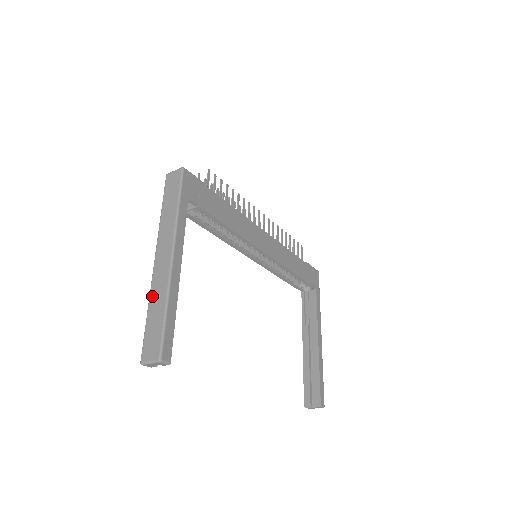
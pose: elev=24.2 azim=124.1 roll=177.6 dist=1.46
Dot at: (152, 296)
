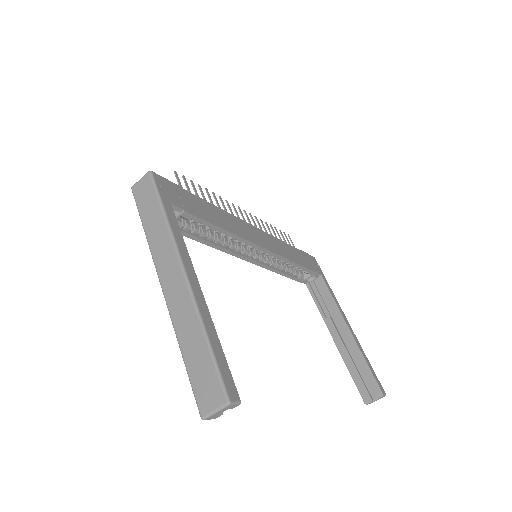
Dot at: (179, 330)
